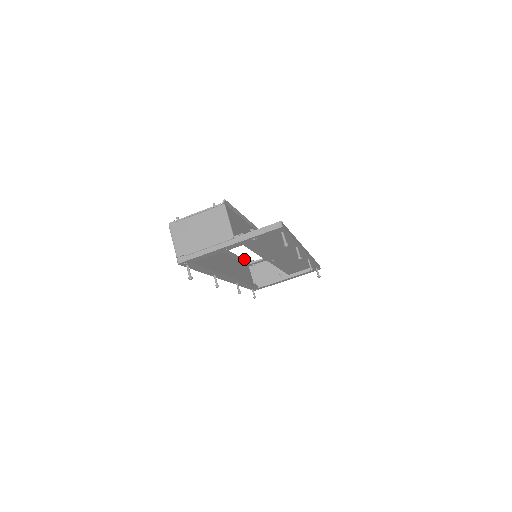
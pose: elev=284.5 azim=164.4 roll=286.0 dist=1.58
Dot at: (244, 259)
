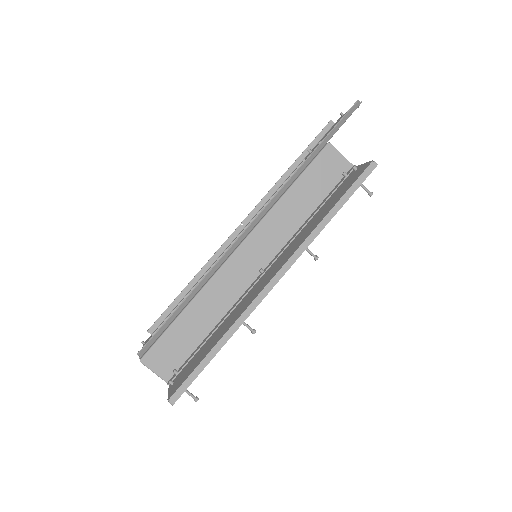
Dot at: (295, 160)
